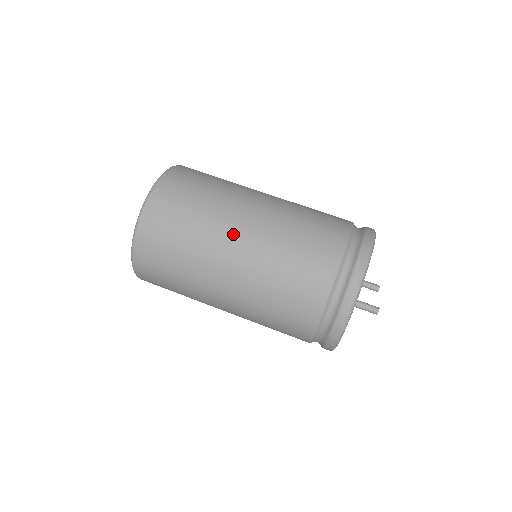
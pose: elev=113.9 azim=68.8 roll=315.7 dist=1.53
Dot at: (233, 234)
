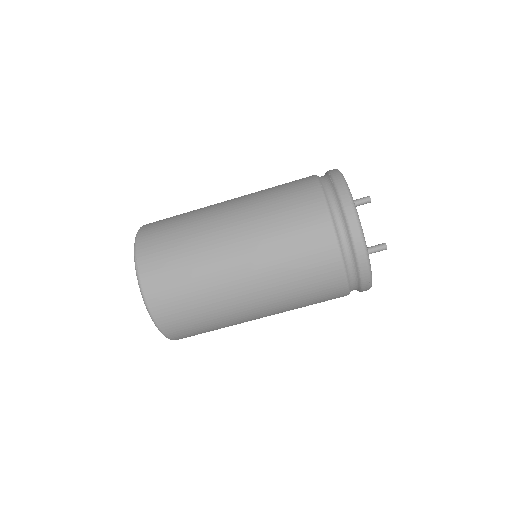
Dot at: (244, 302)
